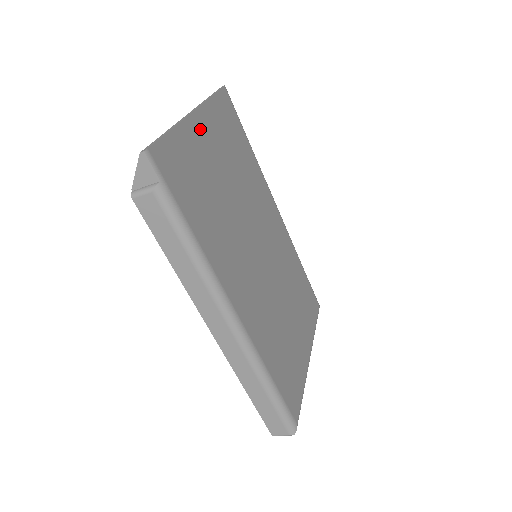
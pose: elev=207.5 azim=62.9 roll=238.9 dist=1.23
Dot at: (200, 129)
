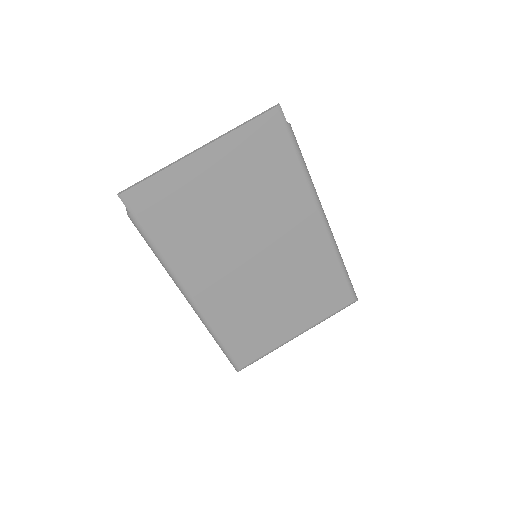
Dot at: (204, 163)
